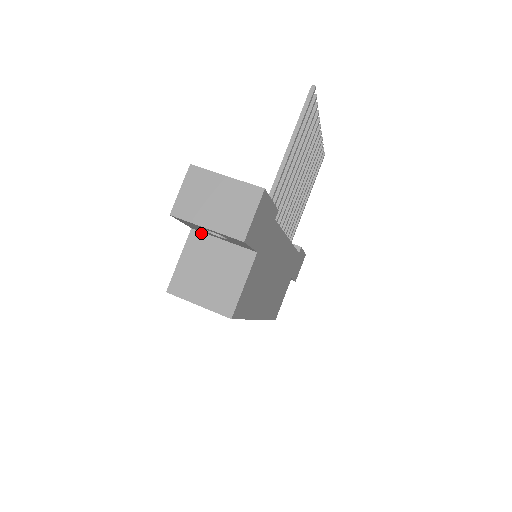
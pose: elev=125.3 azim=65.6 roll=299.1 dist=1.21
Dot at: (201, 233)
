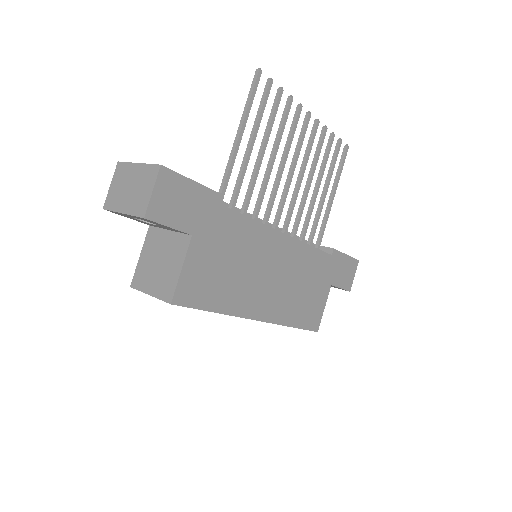
Dot at: (155, 228)
